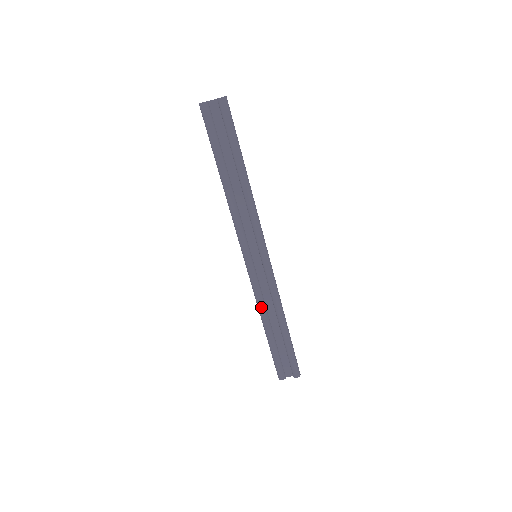
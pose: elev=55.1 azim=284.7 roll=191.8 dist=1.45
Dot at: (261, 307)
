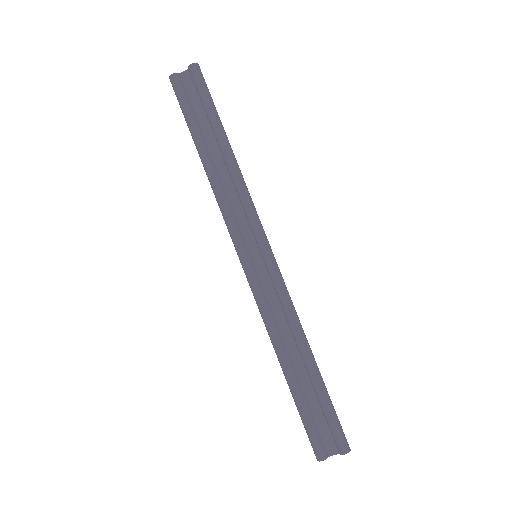
Dot at: (272, 332)
